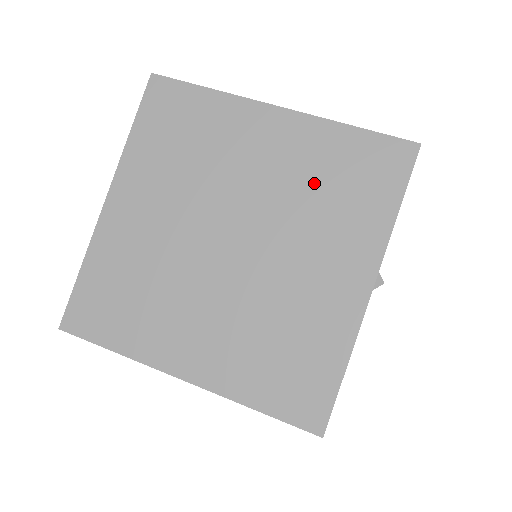
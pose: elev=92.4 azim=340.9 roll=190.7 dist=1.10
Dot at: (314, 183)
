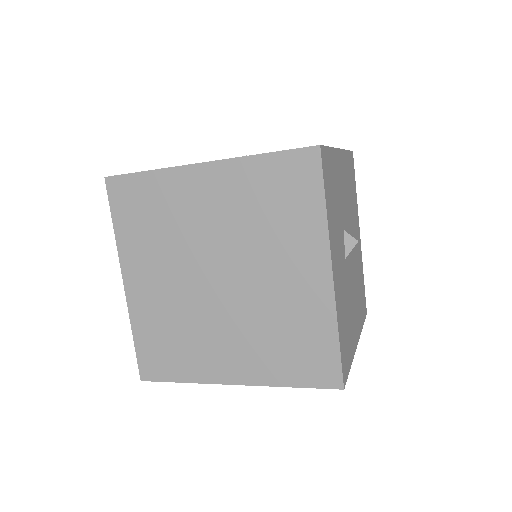
Dot at: (255, 211)
